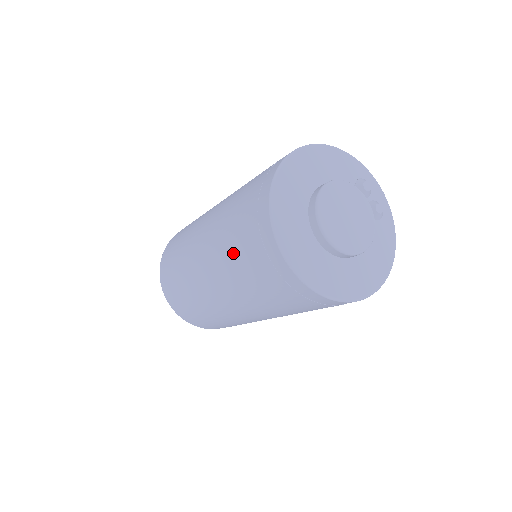
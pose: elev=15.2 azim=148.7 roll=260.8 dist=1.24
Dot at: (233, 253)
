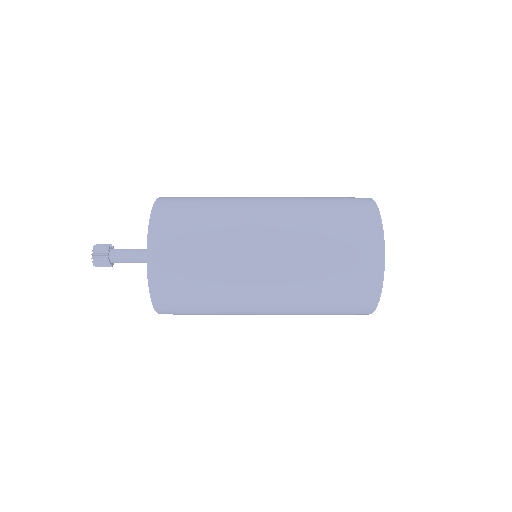
Dot at: (320, 209)
